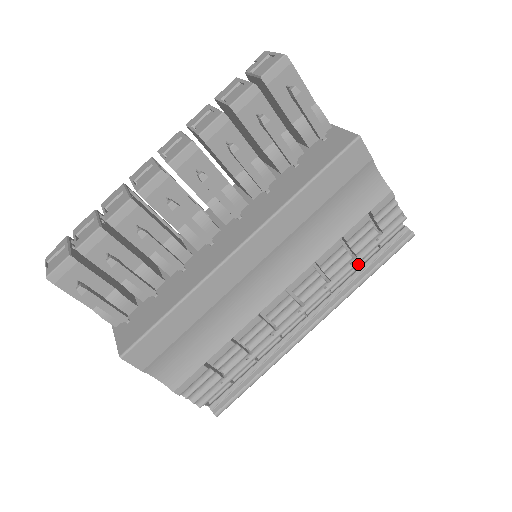
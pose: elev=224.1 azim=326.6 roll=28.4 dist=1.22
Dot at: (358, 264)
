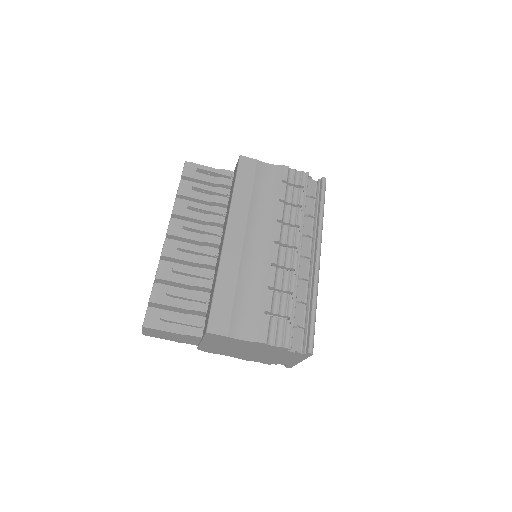
Dot at: (313, 215)
